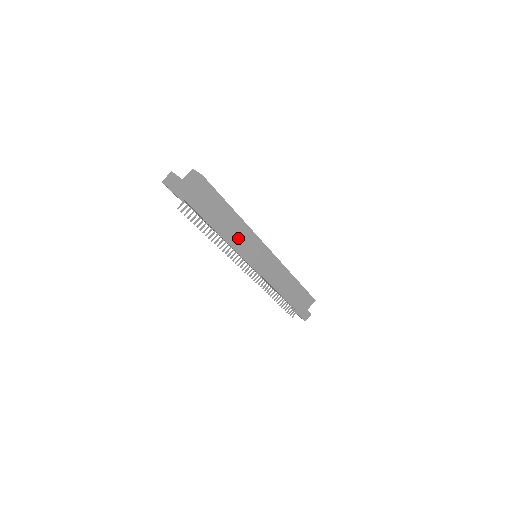
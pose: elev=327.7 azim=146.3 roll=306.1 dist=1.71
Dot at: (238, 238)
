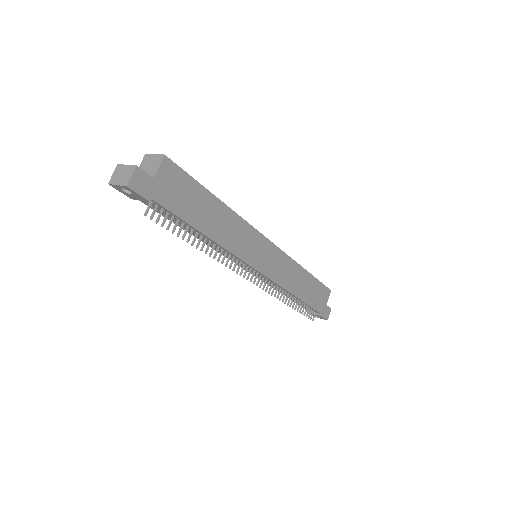
Dot at: (232, 236)
